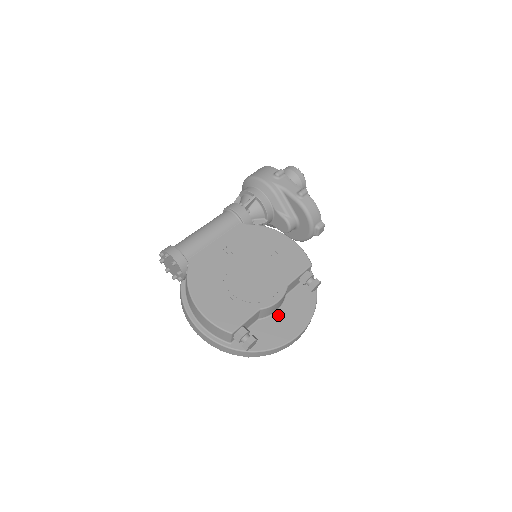
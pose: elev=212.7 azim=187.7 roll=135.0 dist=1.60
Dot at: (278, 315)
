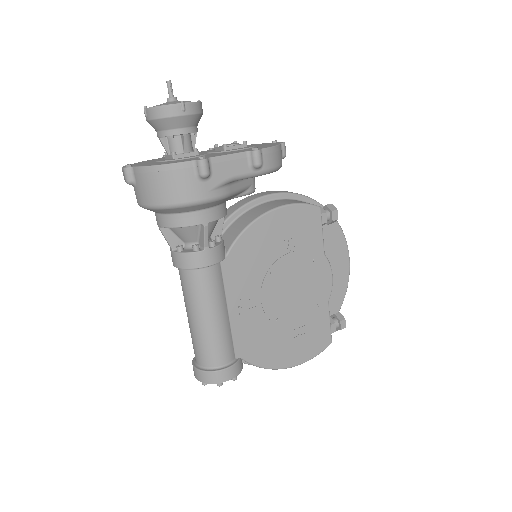
Dot at: occluded
